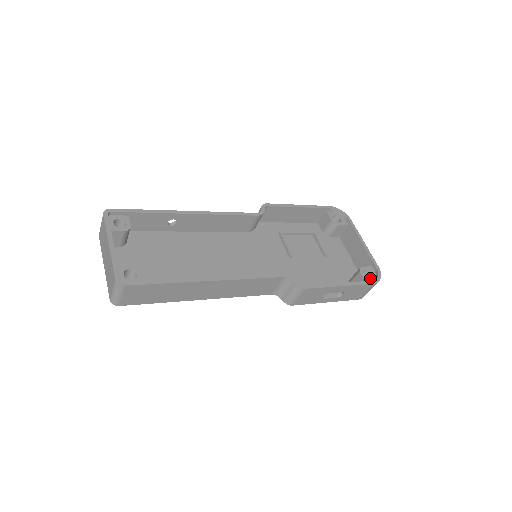
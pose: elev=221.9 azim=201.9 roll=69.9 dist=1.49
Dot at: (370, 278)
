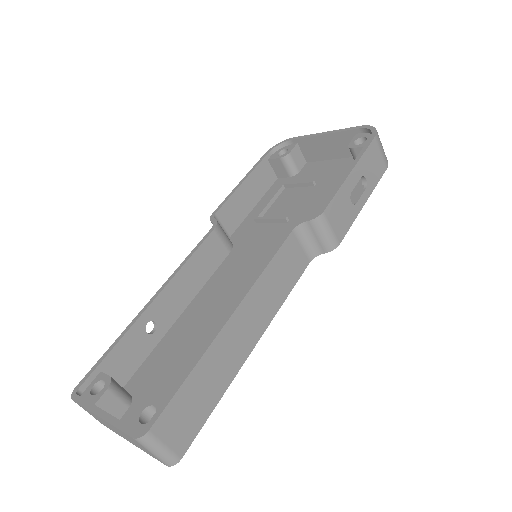
Dot at: (367, 140)
